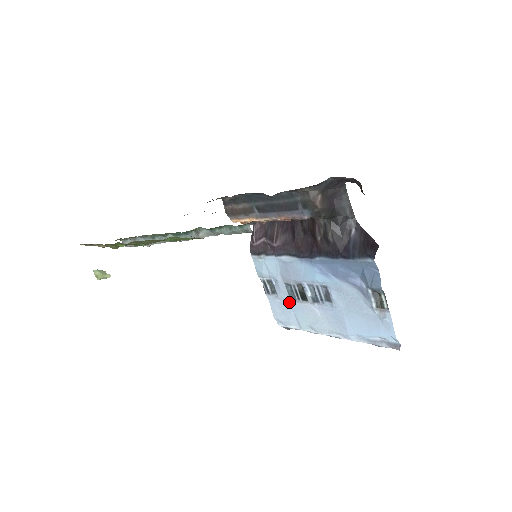
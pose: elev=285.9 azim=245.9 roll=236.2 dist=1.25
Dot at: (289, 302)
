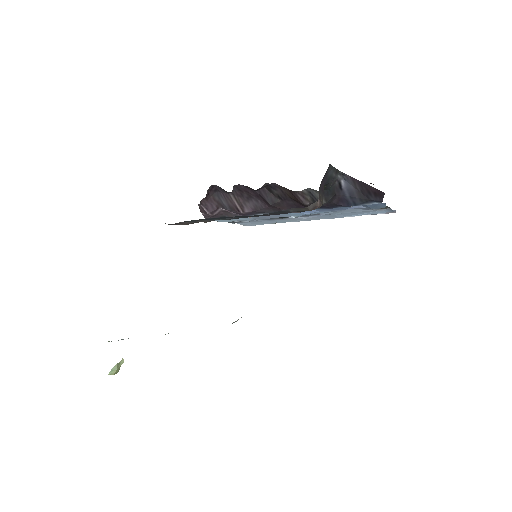
Dot at: occluded
